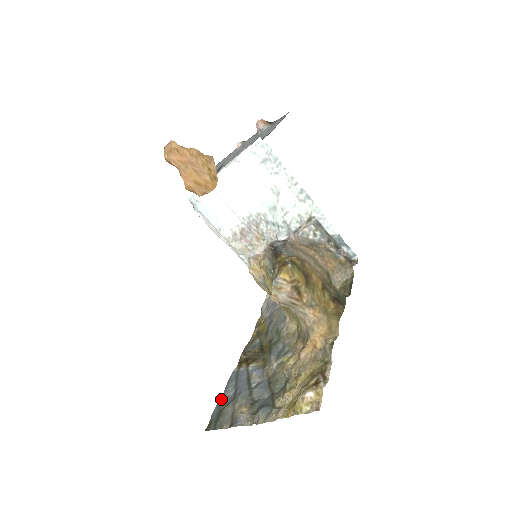
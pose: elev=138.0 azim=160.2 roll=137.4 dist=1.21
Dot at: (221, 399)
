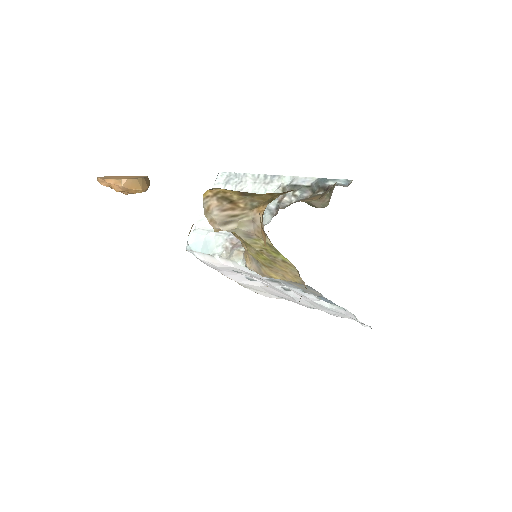
Dot at: occluded
